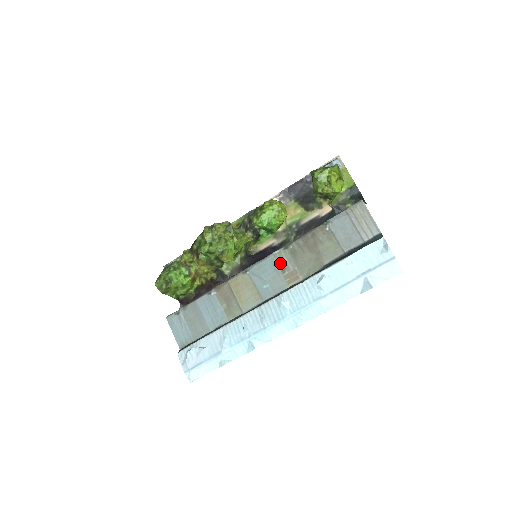
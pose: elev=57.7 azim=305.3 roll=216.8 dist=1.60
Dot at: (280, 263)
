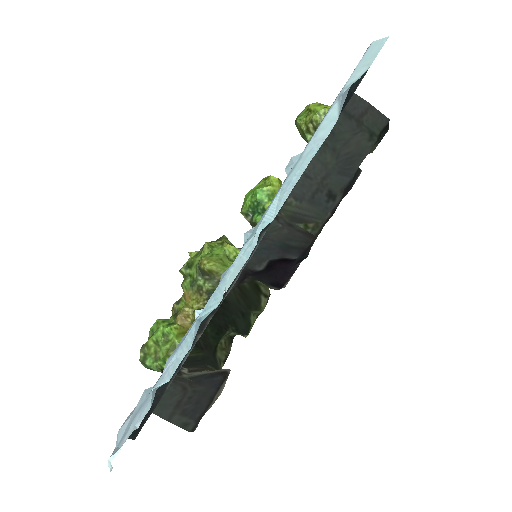
Dot at: occluded
